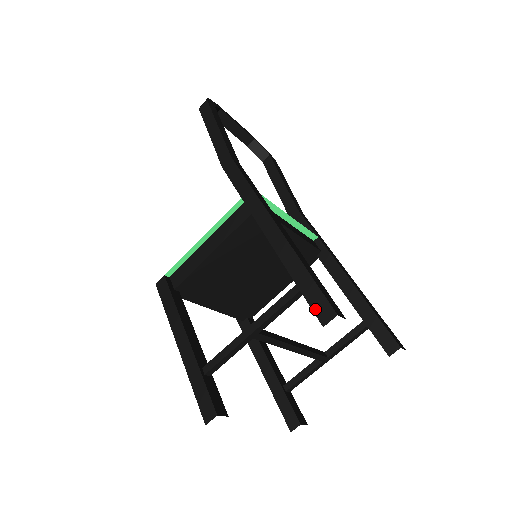
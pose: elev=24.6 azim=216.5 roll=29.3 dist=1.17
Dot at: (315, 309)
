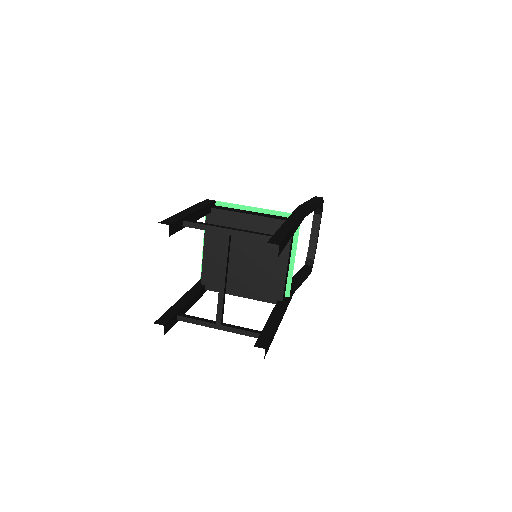
Dot at: (272, 239)
